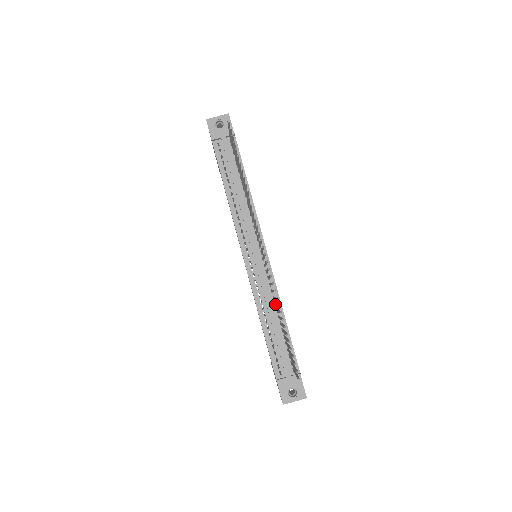
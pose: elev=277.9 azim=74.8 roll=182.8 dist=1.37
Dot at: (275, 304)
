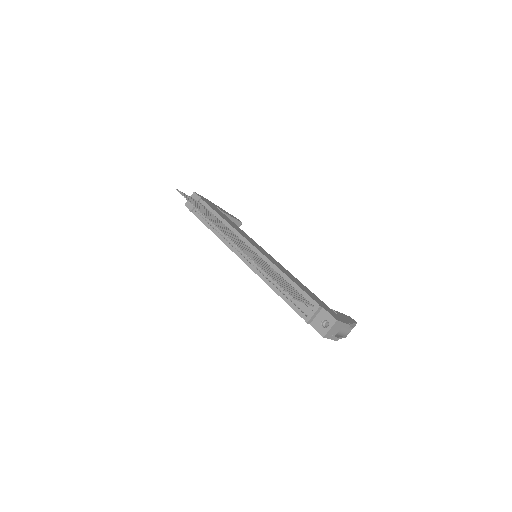
Dot at: occluded
